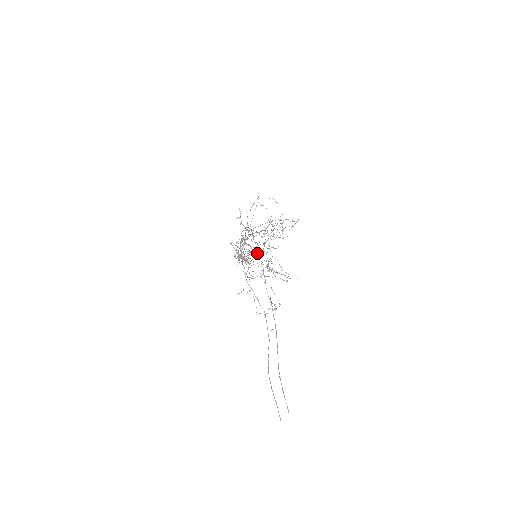
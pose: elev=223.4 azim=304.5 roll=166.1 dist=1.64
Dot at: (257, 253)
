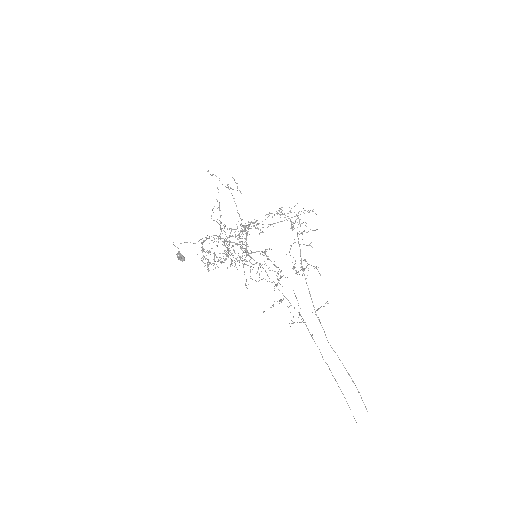
Dot at: occluded
